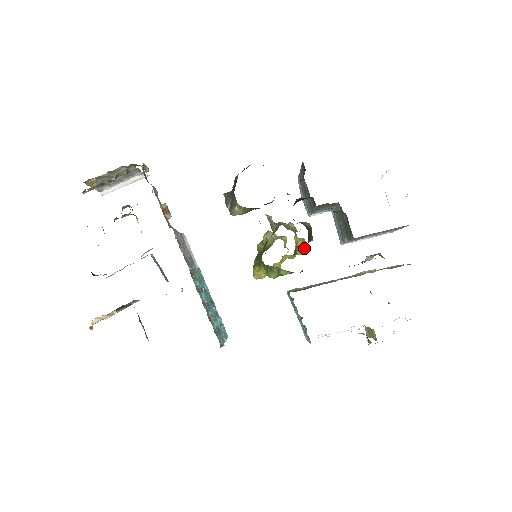
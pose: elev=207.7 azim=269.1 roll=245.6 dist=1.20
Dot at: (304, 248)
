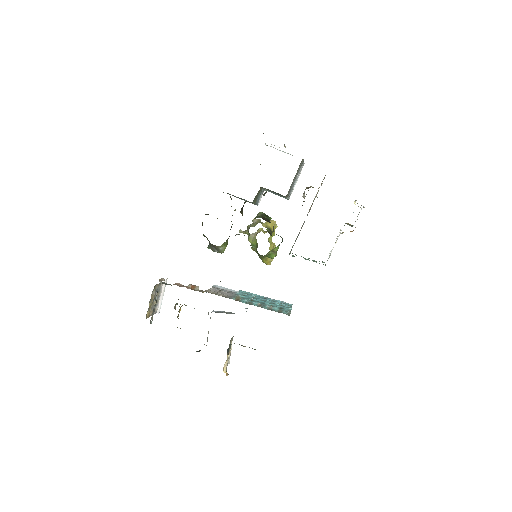
Dot at: (273, 224)
